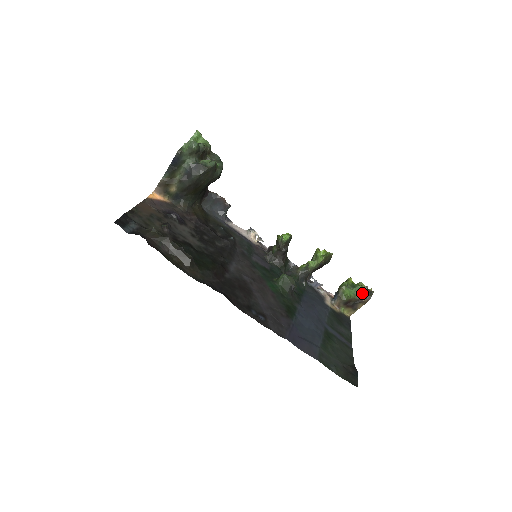
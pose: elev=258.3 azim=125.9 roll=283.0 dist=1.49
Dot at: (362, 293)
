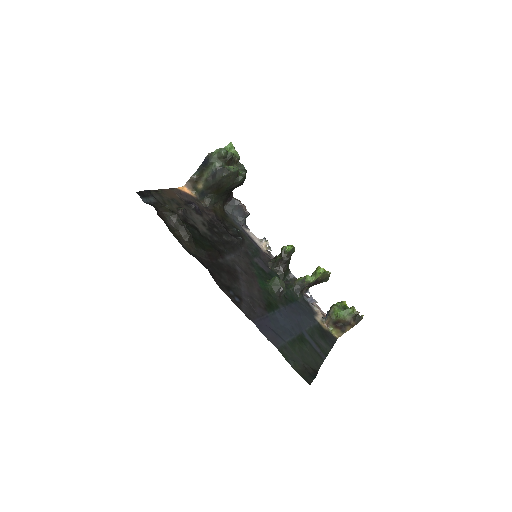
Dot at: (352, 316)
